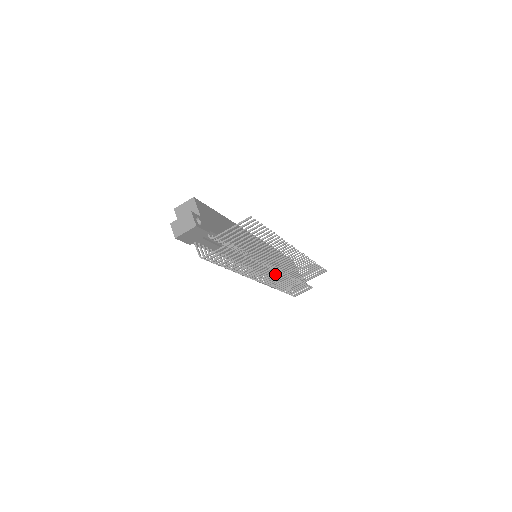
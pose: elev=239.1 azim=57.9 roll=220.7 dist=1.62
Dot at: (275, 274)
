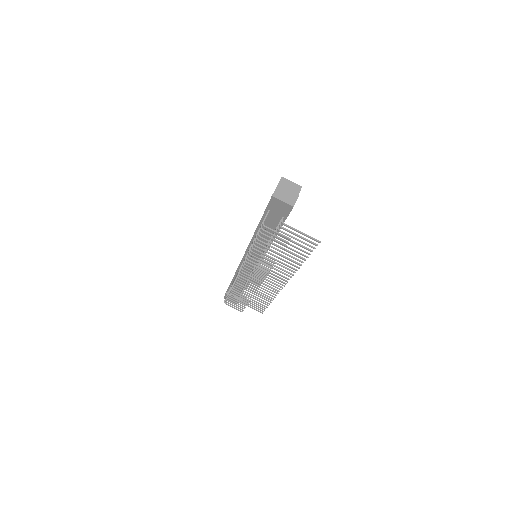
Dot at: (255, 281)
